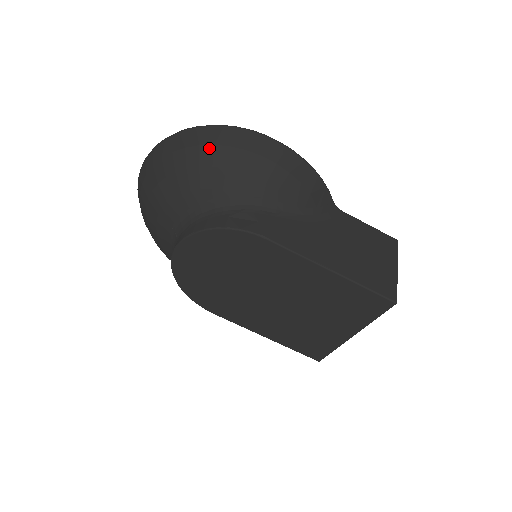
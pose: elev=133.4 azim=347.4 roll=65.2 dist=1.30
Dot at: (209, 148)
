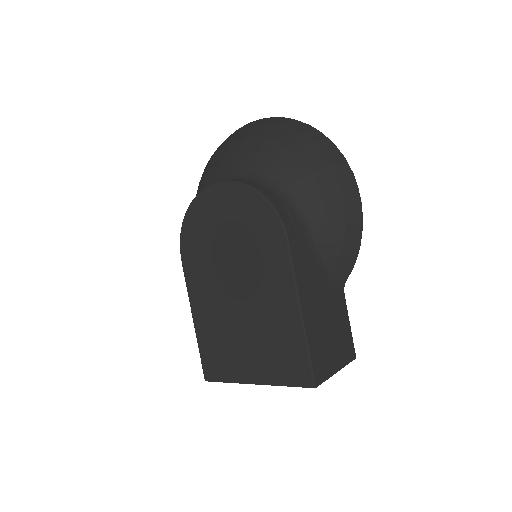
Dot at: (316, 151)
